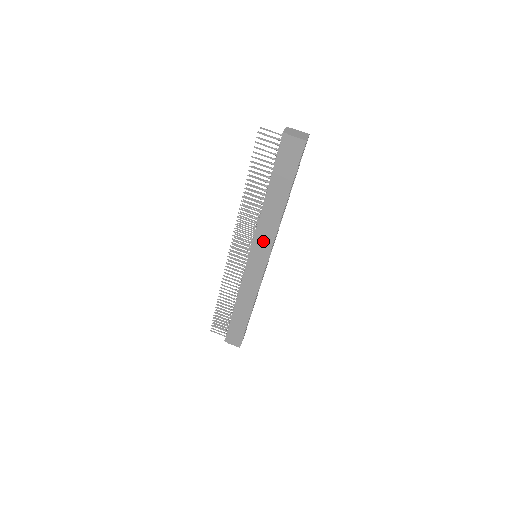
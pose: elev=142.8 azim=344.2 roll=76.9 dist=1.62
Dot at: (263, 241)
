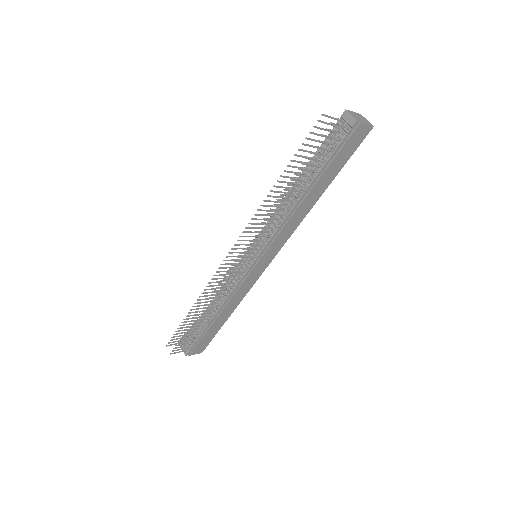
Dot at: (279, 240)
